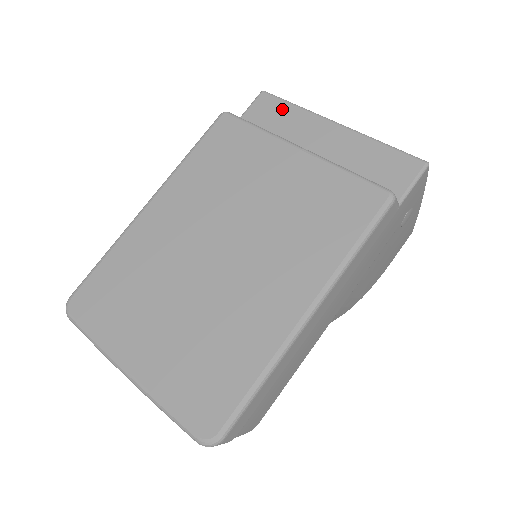
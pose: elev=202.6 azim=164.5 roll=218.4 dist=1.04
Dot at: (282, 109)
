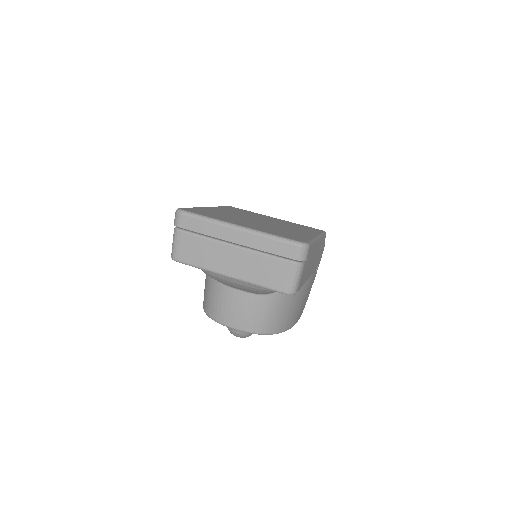
Dot at: occluded
